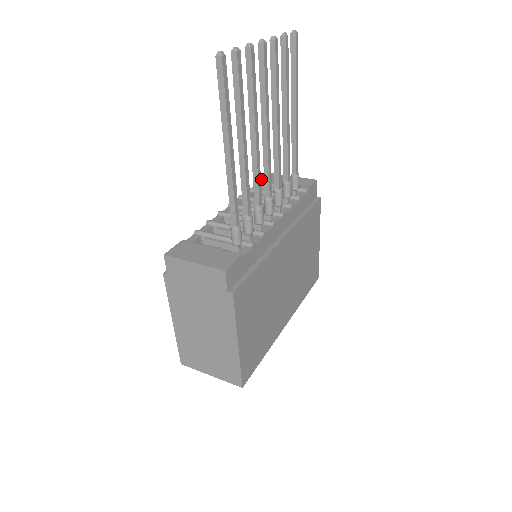
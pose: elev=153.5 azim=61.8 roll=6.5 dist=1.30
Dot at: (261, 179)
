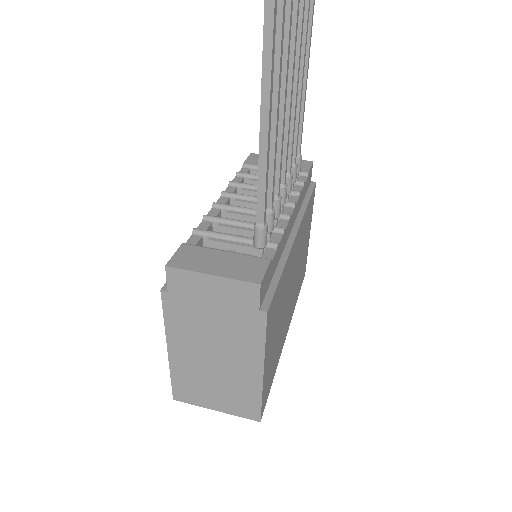
Dot at: (247, 161)
